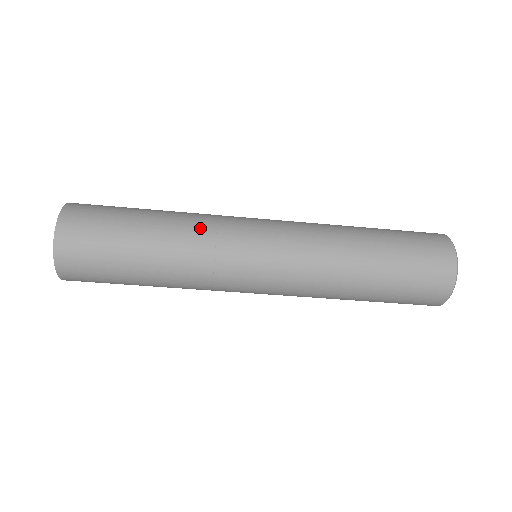
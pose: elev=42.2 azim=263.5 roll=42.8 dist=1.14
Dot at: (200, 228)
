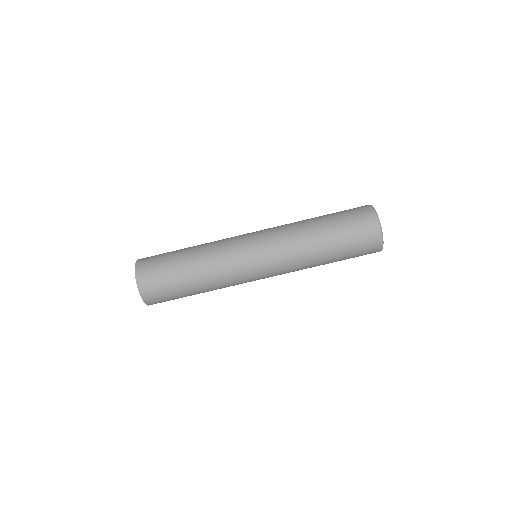
Dot at: (216, 255)
